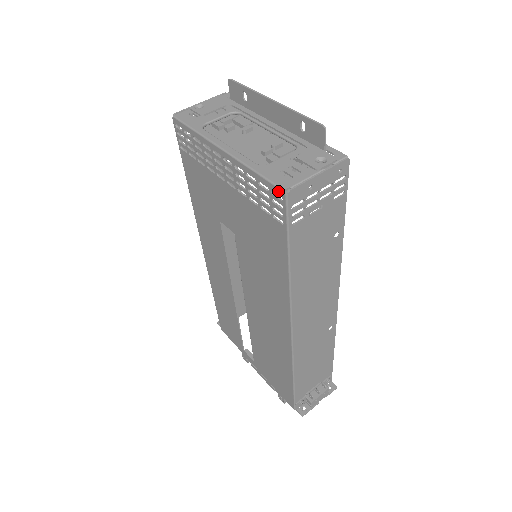
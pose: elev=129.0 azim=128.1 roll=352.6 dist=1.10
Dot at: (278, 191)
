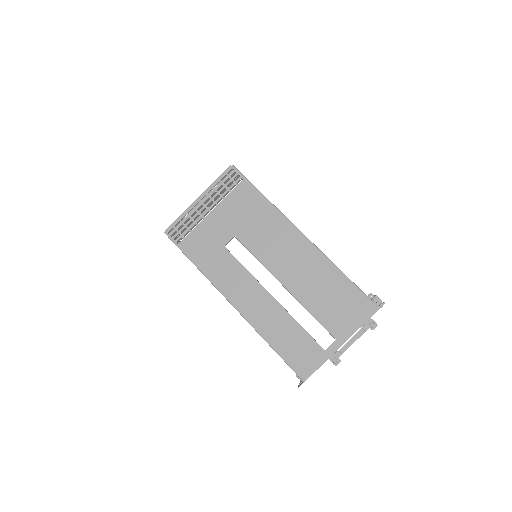
Dot at: (229, 169)
